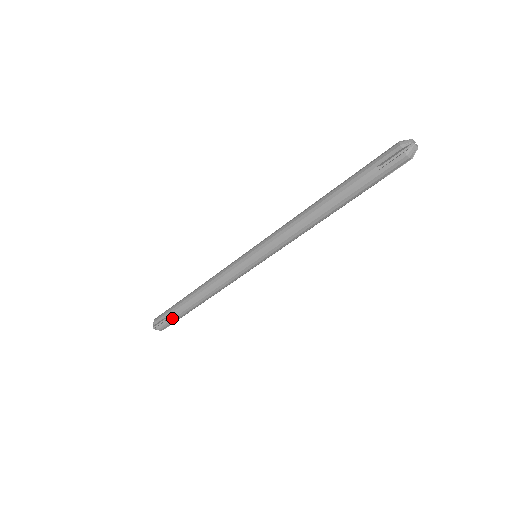
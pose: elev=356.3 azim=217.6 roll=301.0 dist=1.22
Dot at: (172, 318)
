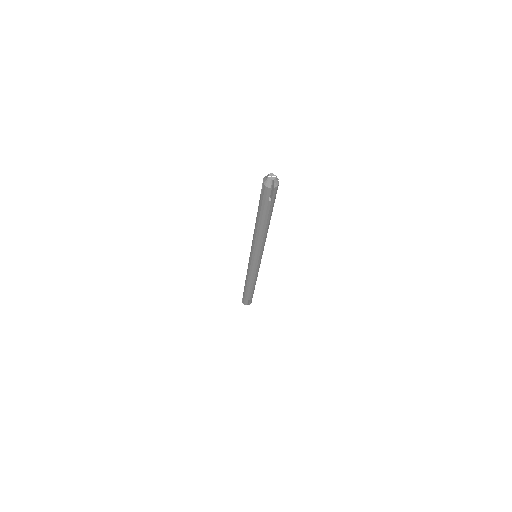
Dot at: (244, 296)
